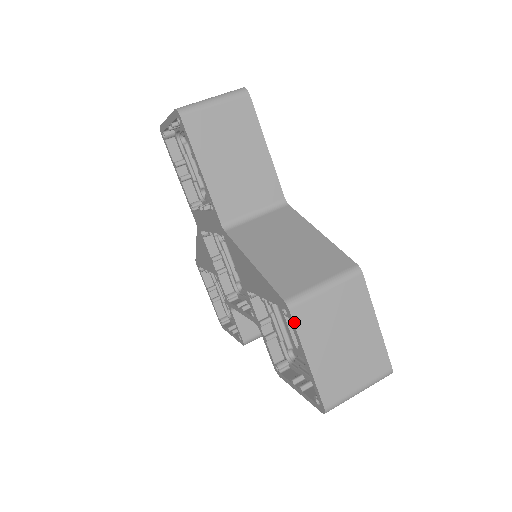
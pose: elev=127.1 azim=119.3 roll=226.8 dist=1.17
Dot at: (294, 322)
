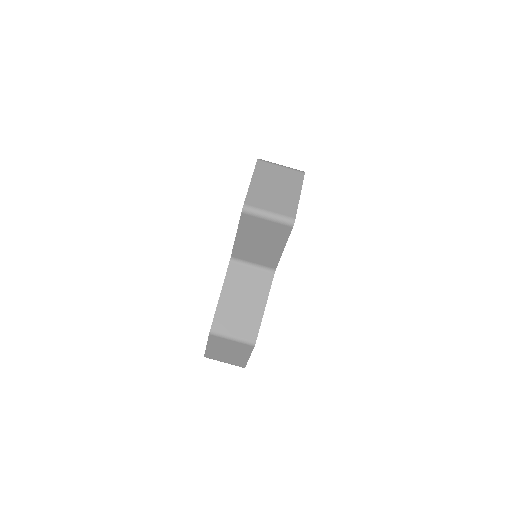
Dot at: (209, 337)
